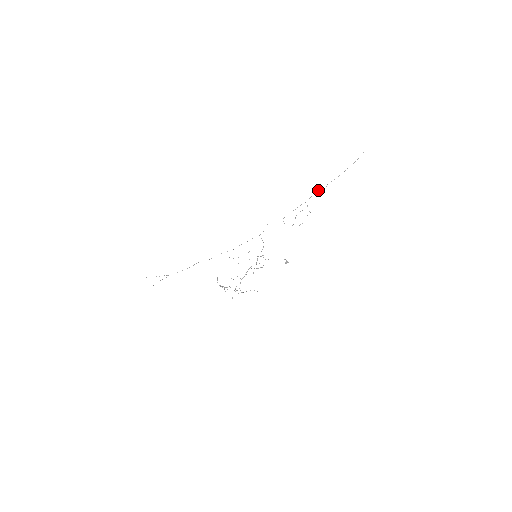
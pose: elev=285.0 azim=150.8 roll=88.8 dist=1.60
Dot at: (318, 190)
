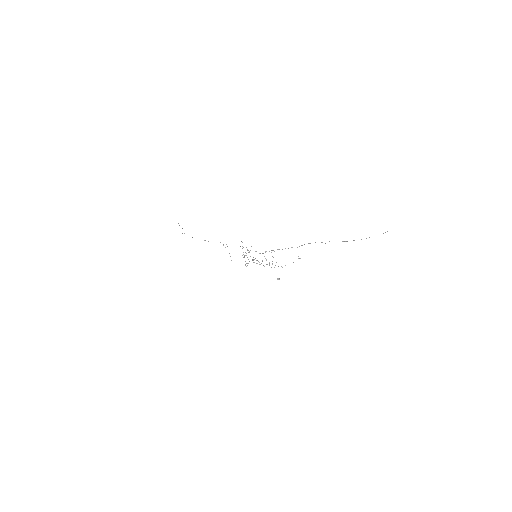
Dot at: occluded
